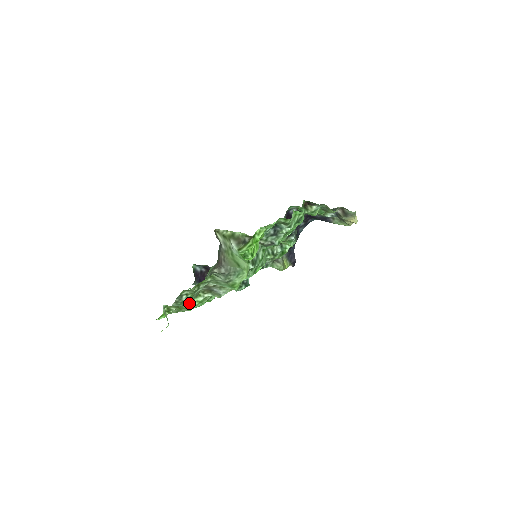
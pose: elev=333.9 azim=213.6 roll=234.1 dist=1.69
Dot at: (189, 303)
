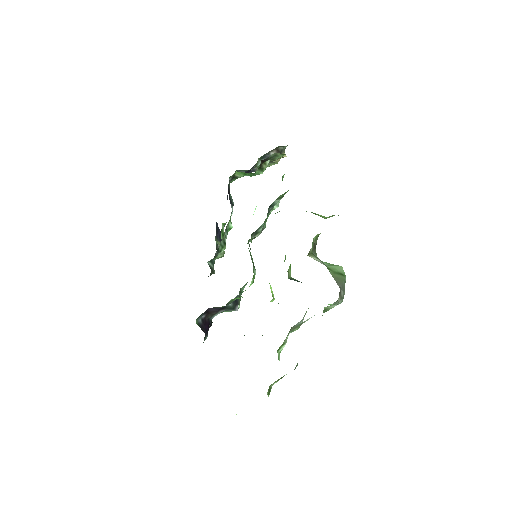
Dot at: occluded
